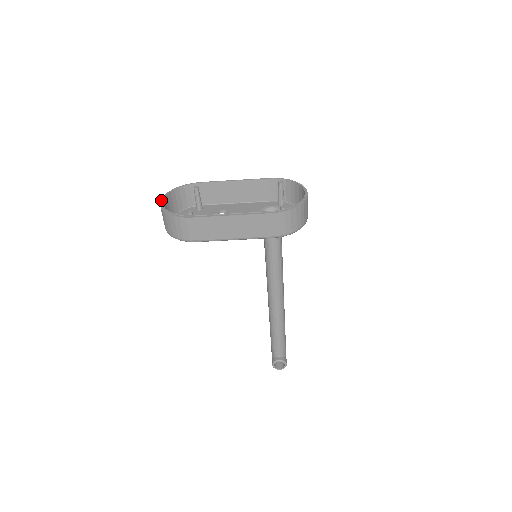
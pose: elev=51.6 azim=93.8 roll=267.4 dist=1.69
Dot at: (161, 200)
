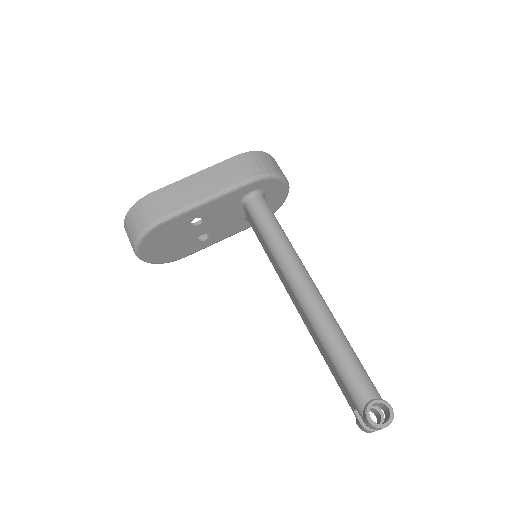
Dot at: occluded
